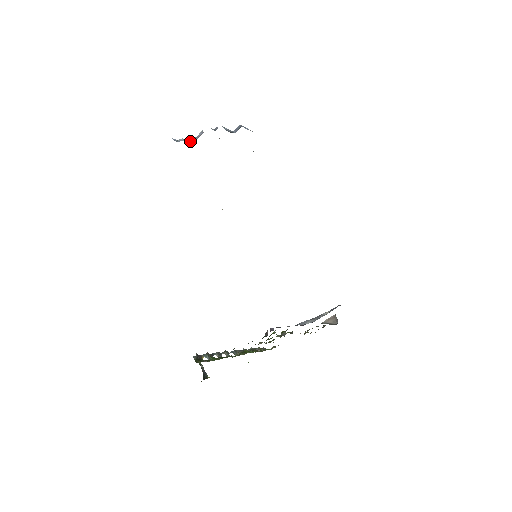
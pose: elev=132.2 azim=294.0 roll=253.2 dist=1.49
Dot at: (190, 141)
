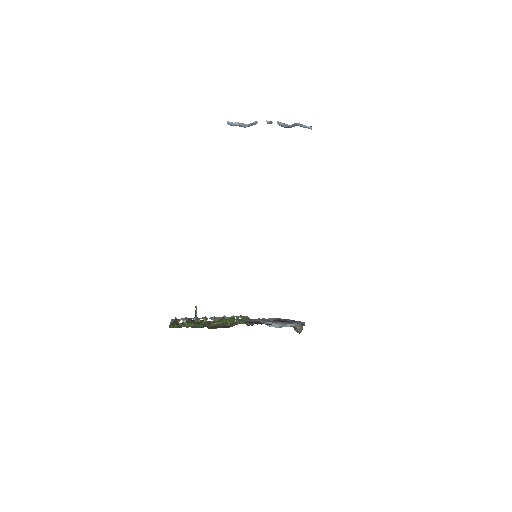
Dot at: (246, 124)
